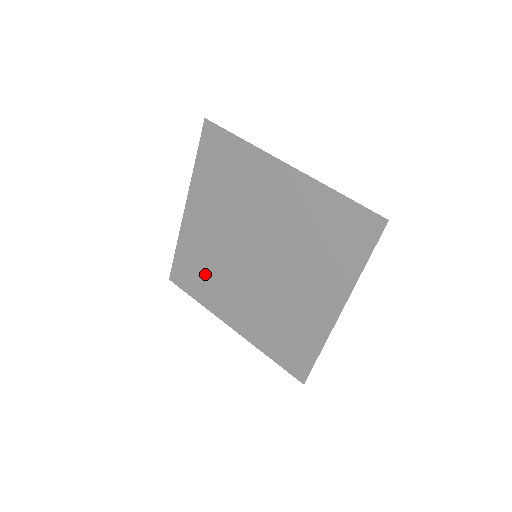
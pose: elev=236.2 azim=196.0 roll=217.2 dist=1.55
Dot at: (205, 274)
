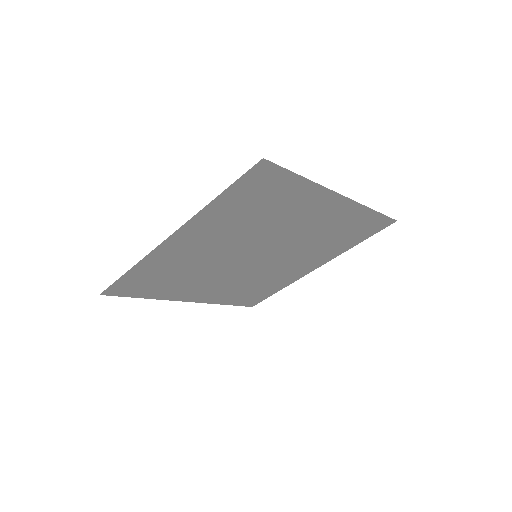
Dot at: (258, 287)
